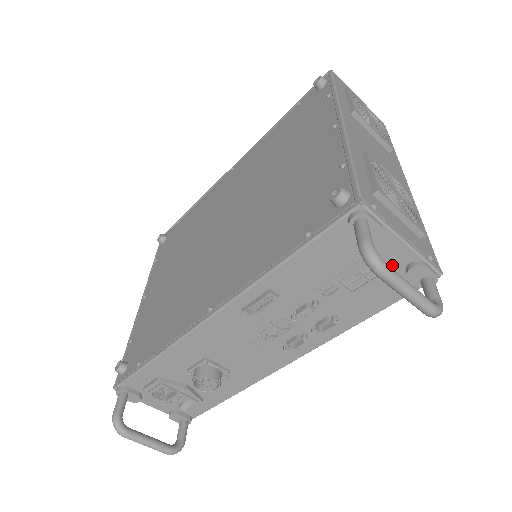
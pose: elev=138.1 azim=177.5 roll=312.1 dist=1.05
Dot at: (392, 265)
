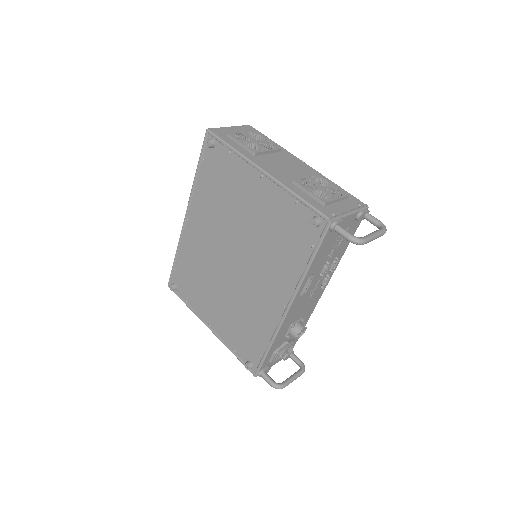
Dot at: (350, 224)
